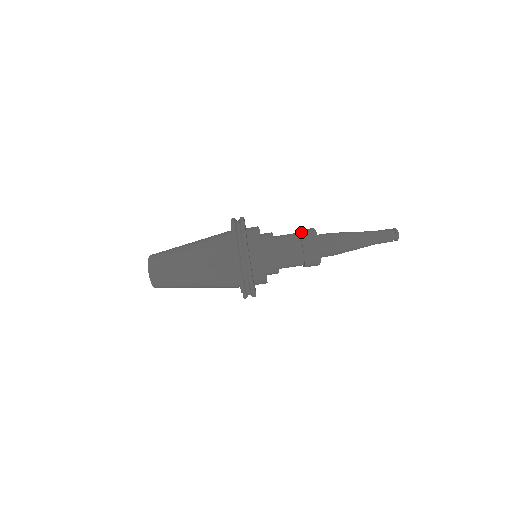
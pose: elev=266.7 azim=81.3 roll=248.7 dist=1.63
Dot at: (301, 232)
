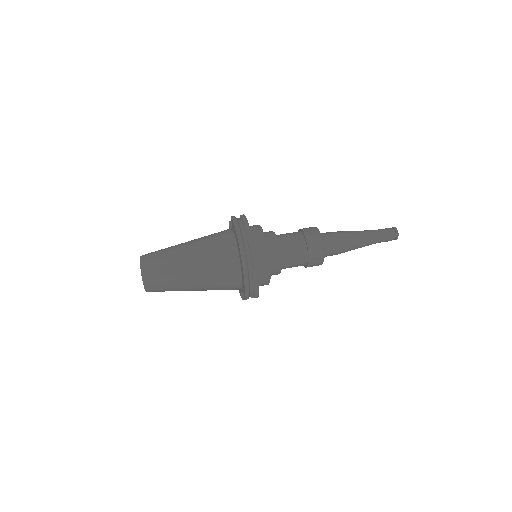
Dot at: (305, 233)
